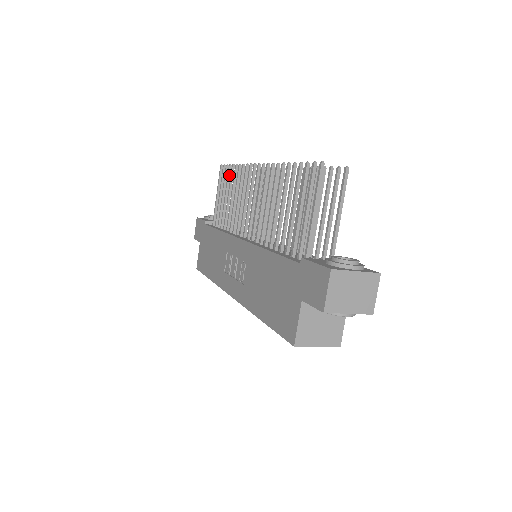
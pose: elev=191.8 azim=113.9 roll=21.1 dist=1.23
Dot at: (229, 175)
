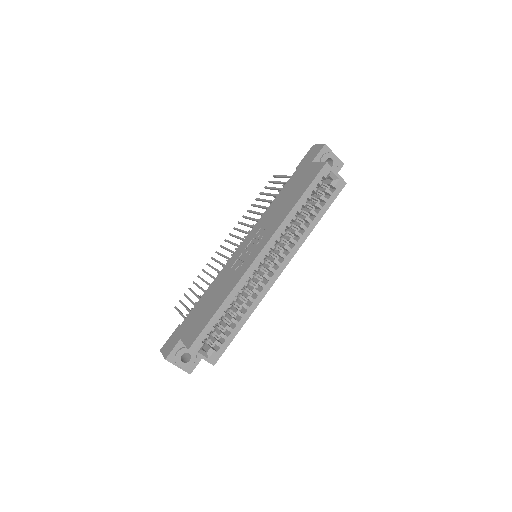
Dot at: (192, 290)
